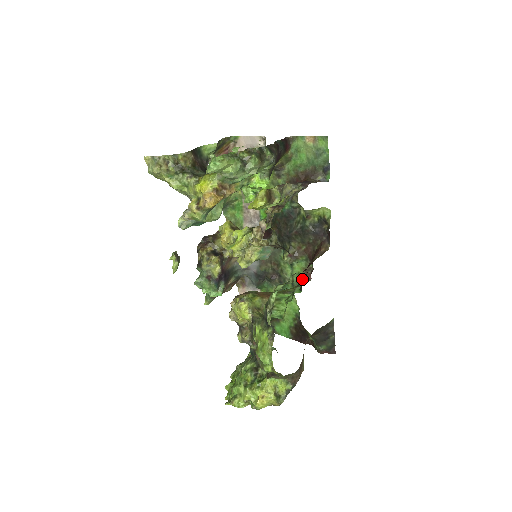
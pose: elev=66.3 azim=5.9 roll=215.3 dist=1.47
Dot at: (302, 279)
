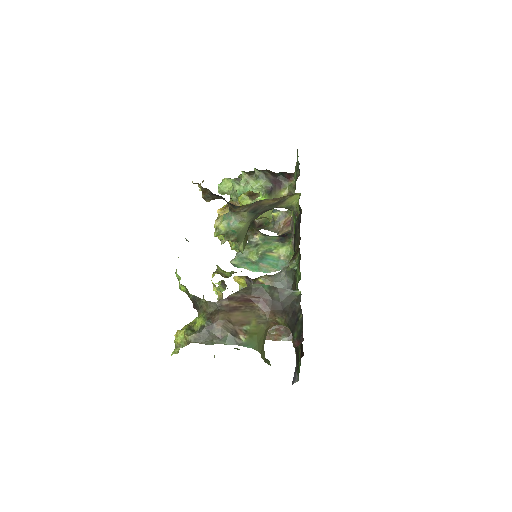
Dot at: (300, 279)
